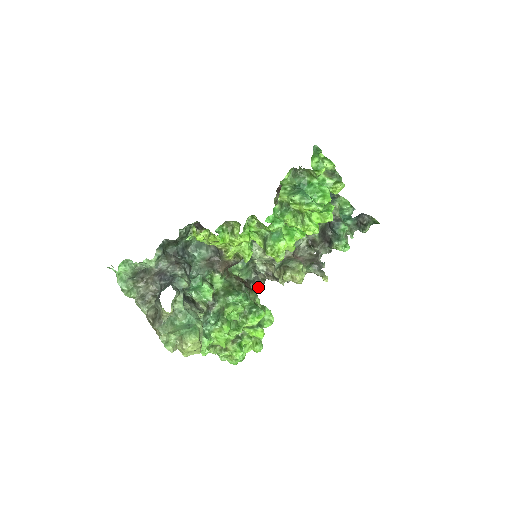
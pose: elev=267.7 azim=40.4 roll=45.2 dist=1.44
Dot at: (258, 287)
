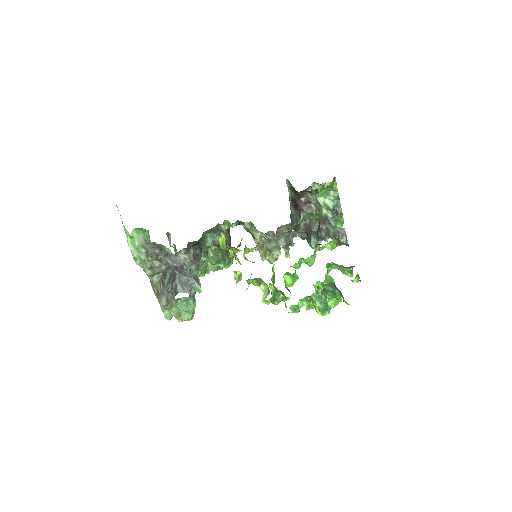
Dot at: occluded
